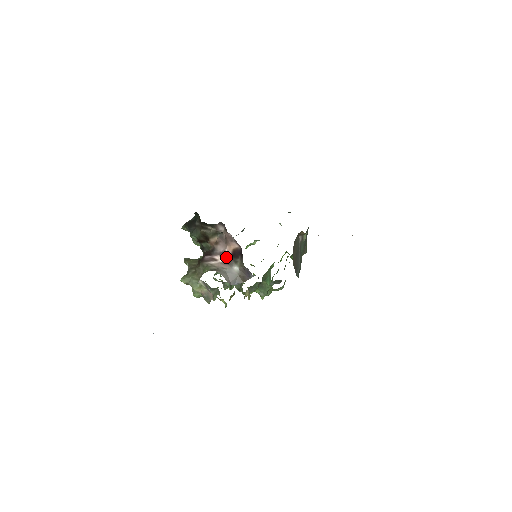
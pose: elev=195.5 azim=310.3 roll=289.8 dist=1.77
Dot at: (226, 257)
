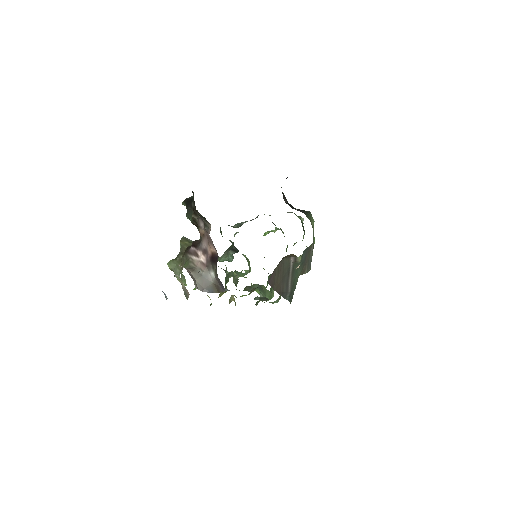
Dot at: (206, 257)
